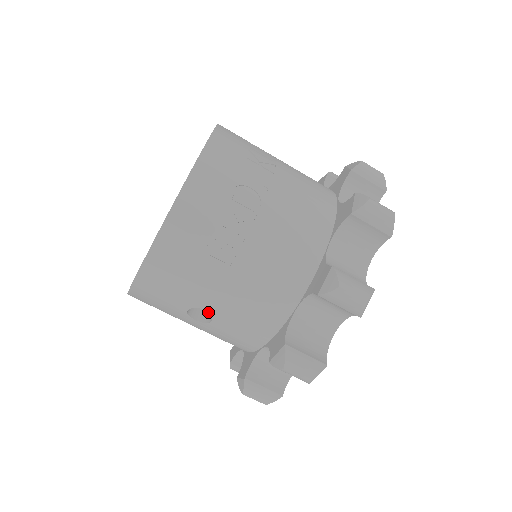
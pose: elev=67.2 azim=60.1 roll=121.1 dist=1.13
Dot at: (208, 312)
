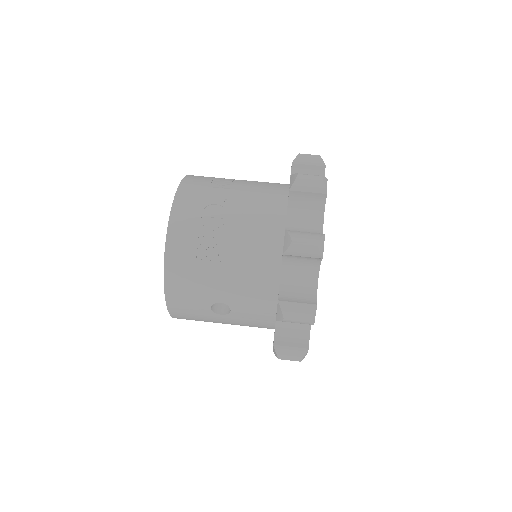
Dot at: (224, 303)
